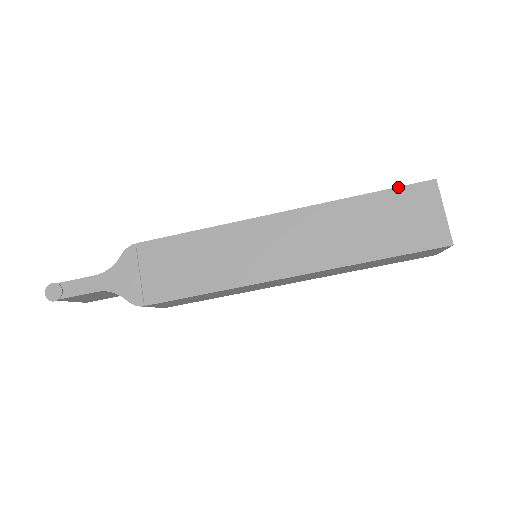
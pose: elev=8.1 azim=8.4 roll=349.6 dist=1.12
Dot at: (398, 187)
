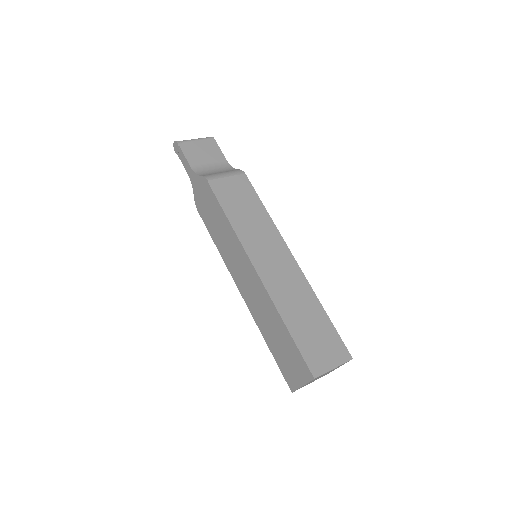
Dot at: (300, 352)
